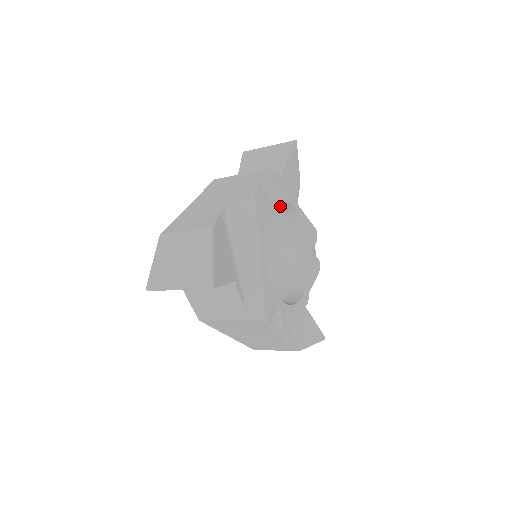
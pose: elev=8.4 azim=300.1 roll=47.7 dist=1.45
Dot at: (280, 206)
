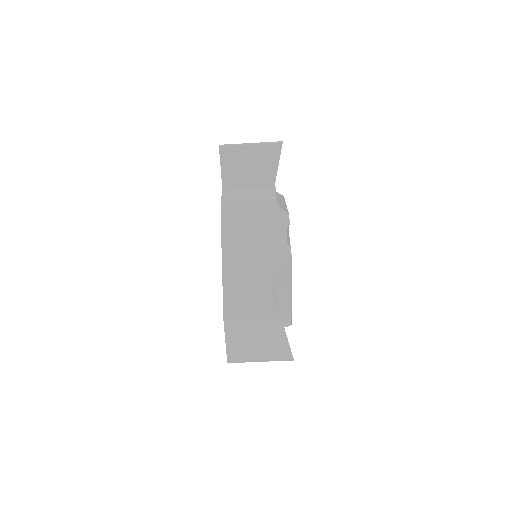
Dot at: occluded
